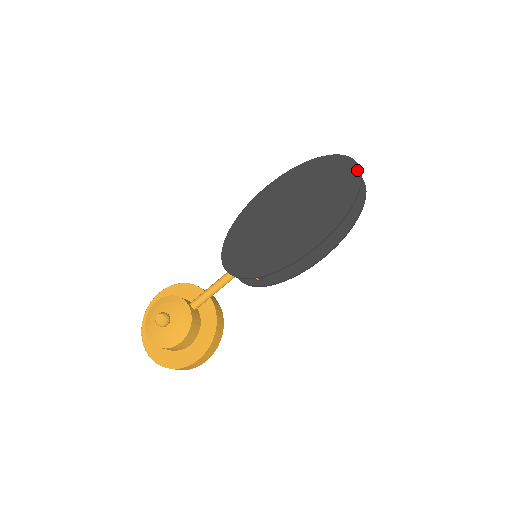
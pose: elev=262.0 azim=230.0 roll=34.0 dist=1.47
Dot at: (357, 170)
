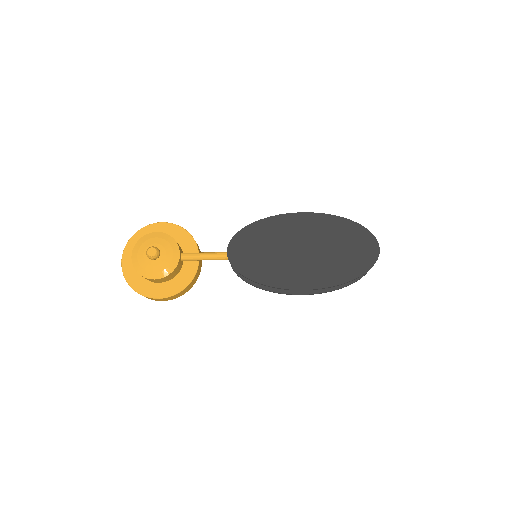
Dot at: (375, 257)
